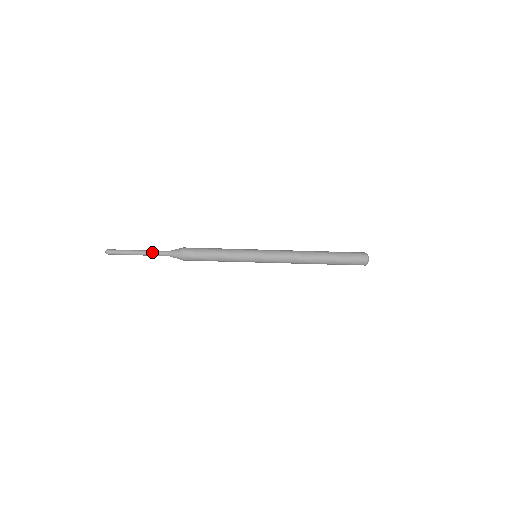
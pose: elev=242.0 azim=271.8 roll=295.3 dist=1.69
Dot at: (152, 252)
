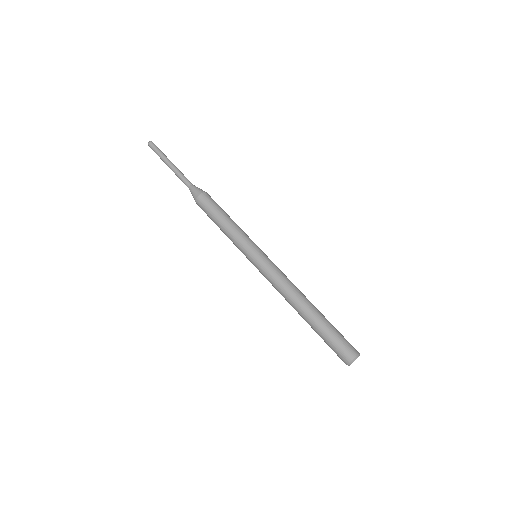
Dot at: (182, 173)
